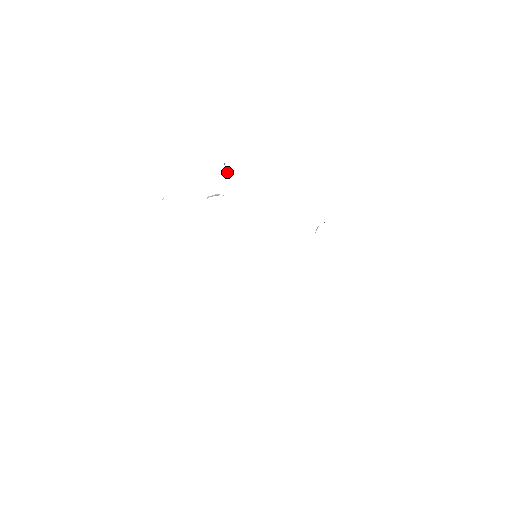
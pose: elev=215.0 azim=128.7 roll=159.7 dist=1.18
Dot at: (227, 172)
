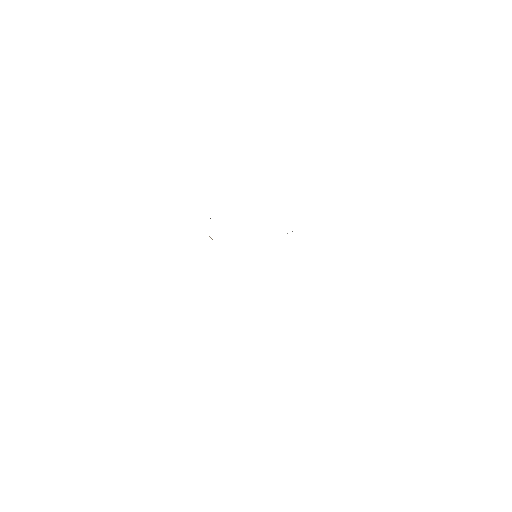
Dot at: occluded
